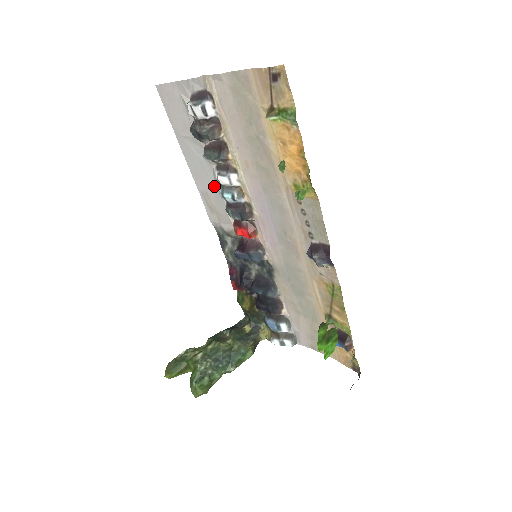
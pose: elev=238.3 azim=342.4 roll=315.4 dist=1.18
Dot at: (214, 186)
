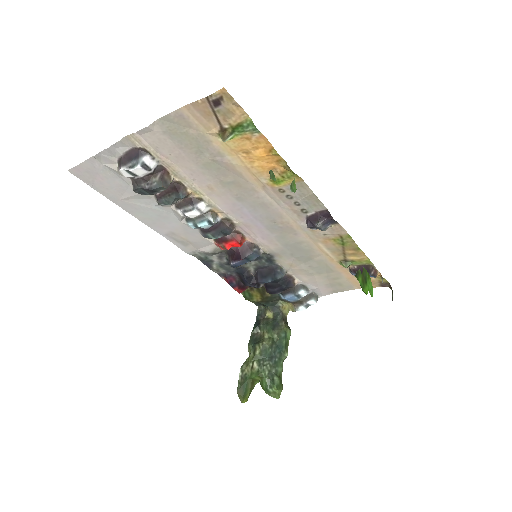
Dot at: (179, 223)
